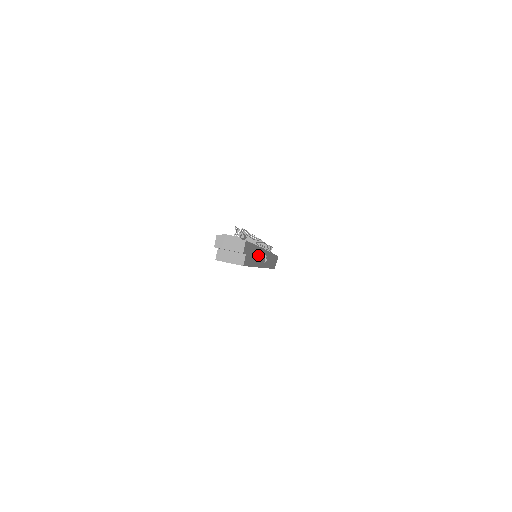
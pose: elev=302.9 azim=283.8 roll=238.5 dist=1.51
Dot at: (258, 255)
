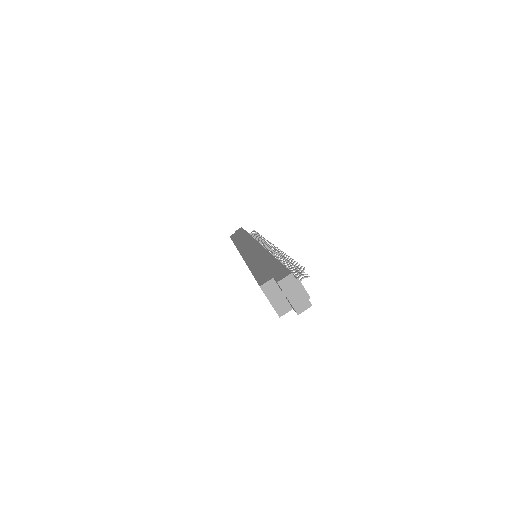
Dot at: occluded
